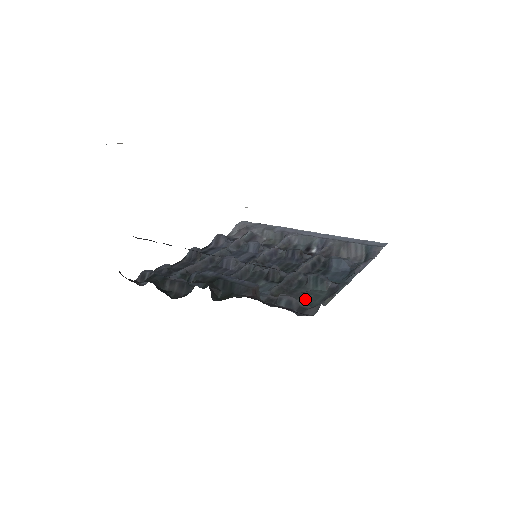
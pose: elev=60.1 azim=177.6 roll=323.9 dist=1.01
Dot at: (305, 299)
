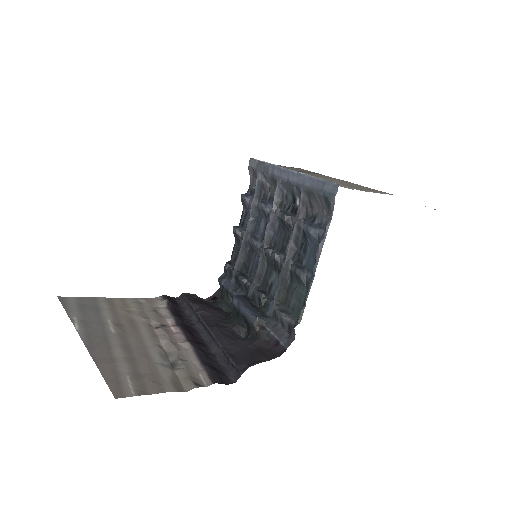
Dot at: (295, 301)
